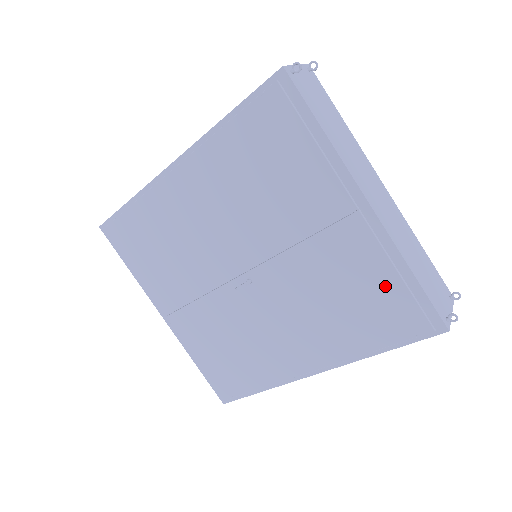
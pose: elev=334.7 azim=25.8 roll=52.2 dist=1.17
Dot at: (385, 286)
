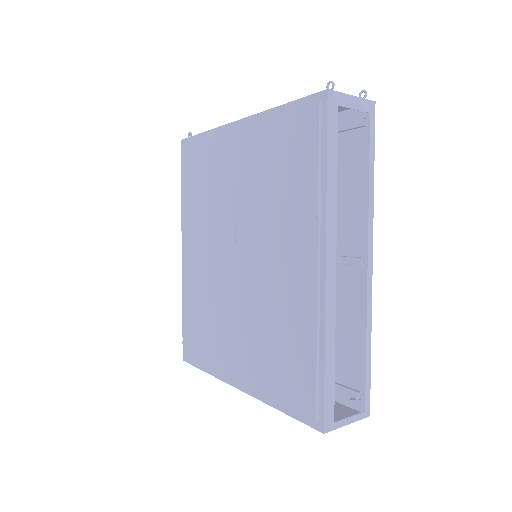
Dot at: (277, 133)
